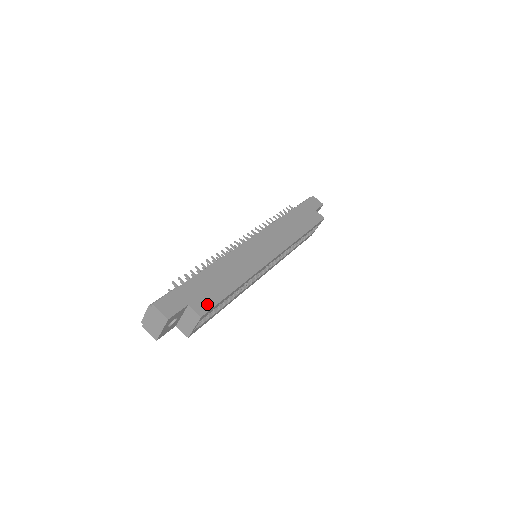
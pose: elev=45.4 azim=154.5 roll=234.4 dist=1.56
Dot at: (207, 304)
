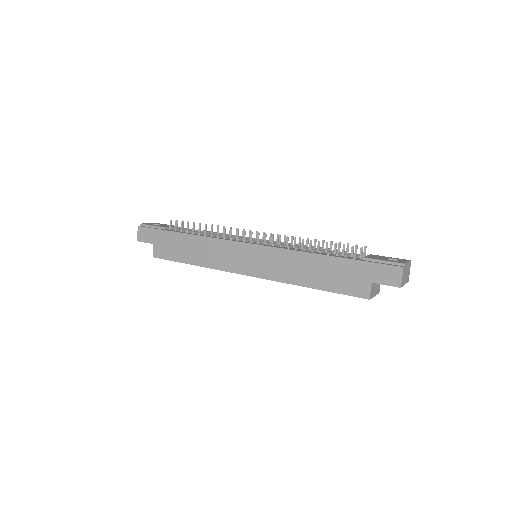
Dot at: (163, 254)
